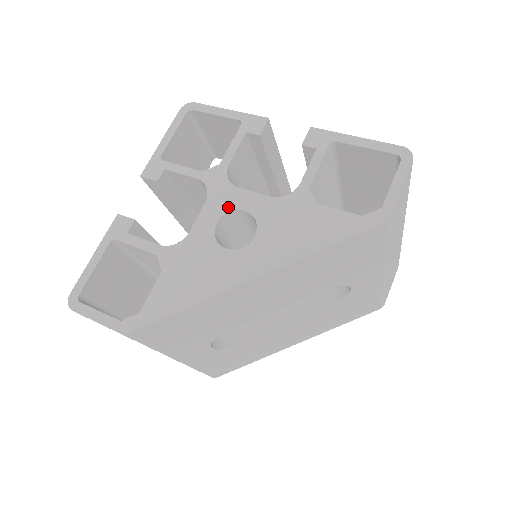
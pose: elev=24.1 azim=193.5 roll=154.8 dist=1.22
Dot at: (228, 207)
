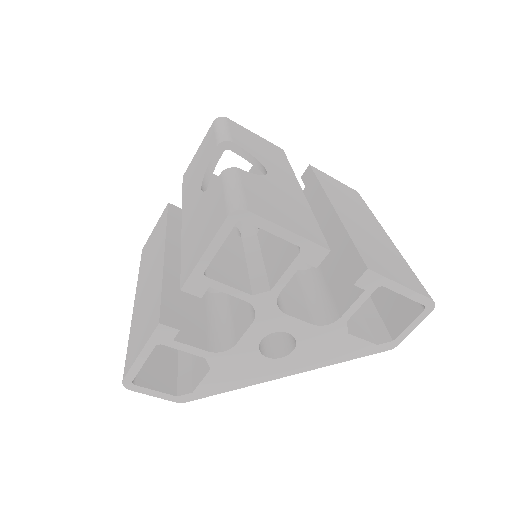
Dot at: (274, 329)
